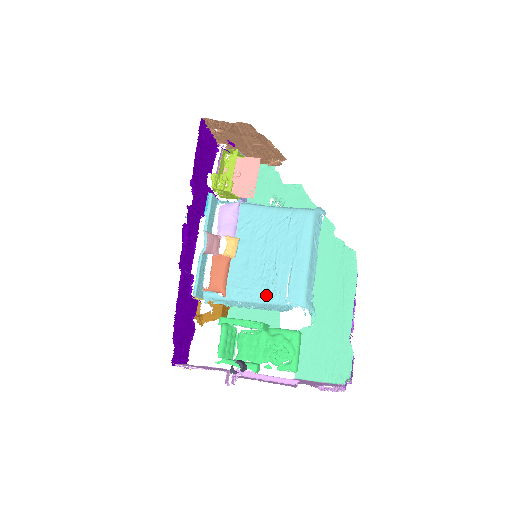
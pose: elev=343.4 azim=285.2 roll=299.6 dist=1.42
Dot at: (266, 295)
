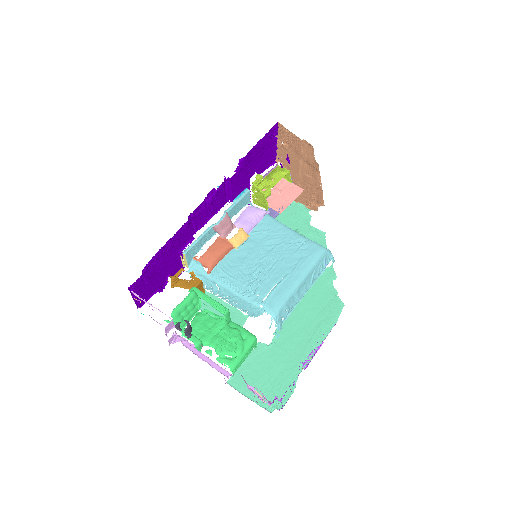
Dot at: (246, 290)
